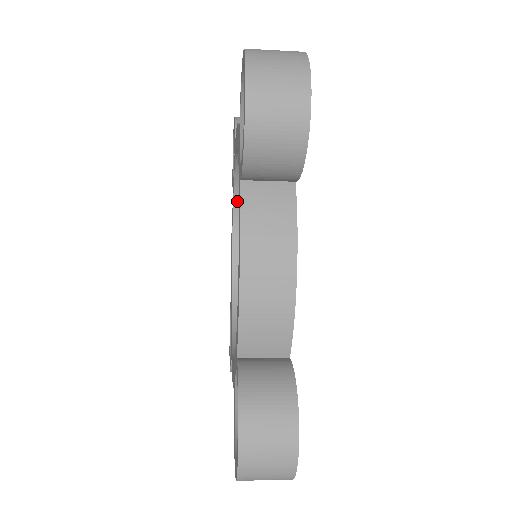
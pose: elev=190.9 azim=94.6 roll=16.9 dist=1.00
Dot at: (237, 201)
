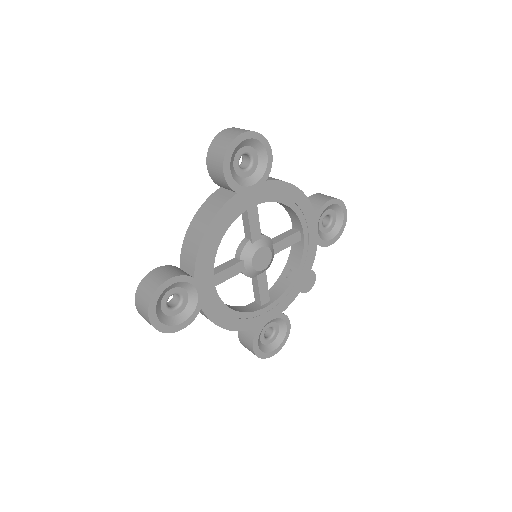
Dot at: occluded
